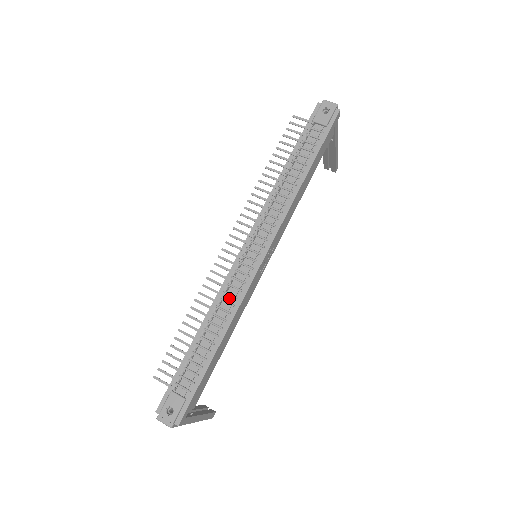
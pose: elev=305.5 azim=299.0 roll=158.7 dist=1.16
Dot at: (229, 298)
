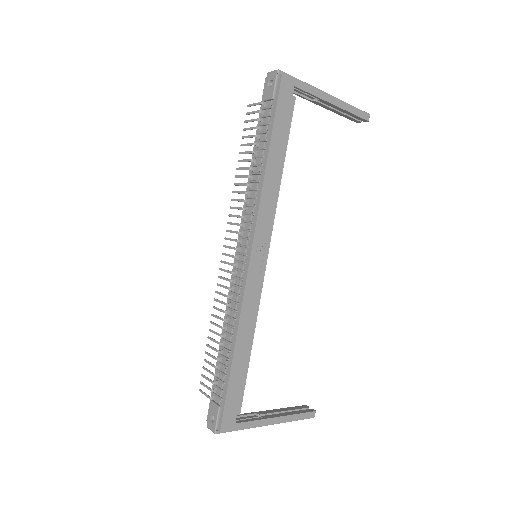
Dot at: (234, 305)
